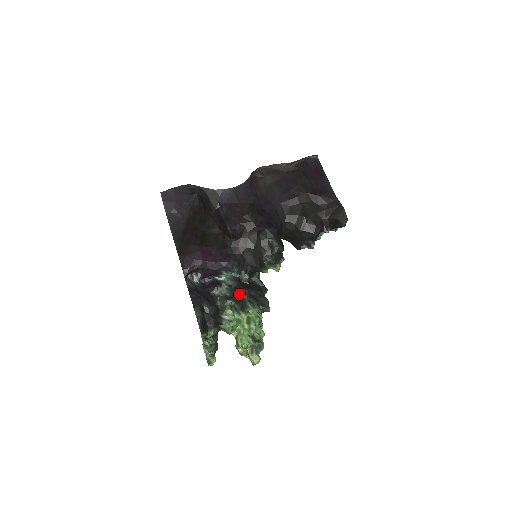
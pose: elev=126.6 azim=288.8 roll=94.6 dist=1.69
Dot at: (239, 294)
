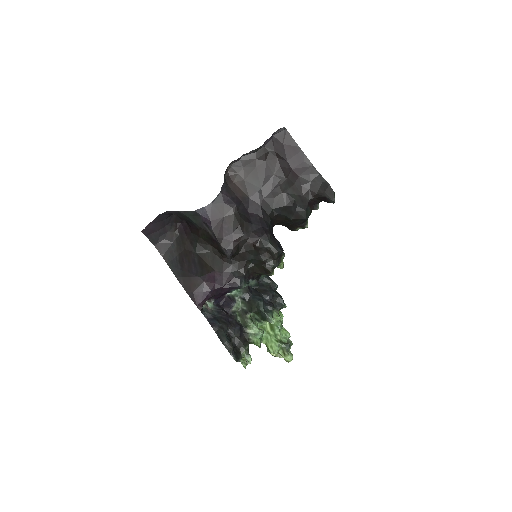
Dot at: (255, 307)
